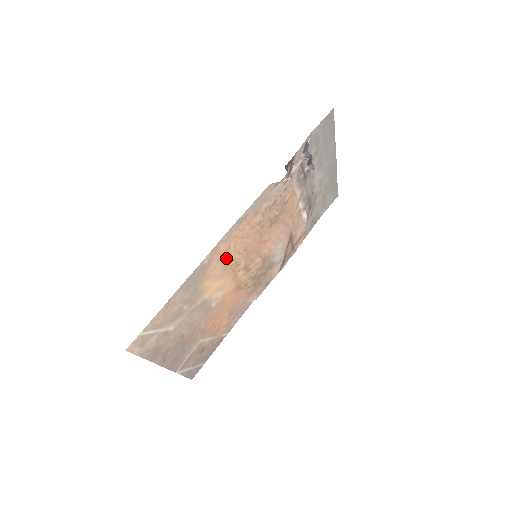
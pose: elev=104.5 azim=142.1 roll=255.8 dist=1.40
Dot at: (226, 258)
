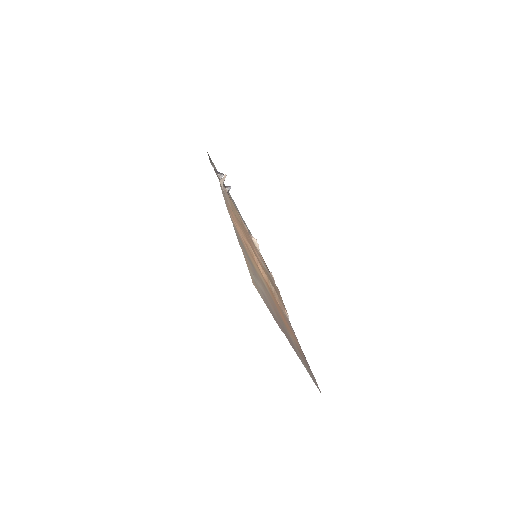
Dot at: (242, 238)
